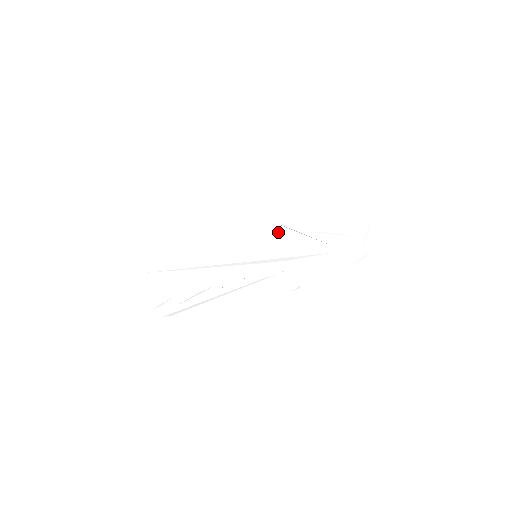
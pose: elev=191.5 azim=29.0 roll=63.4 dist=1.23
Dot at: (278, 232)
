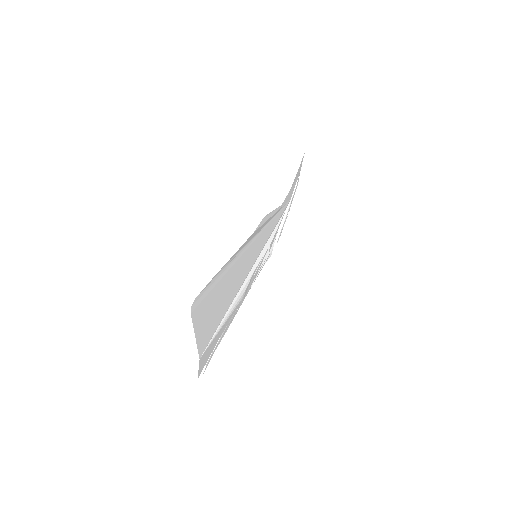
Dot at: occluded
